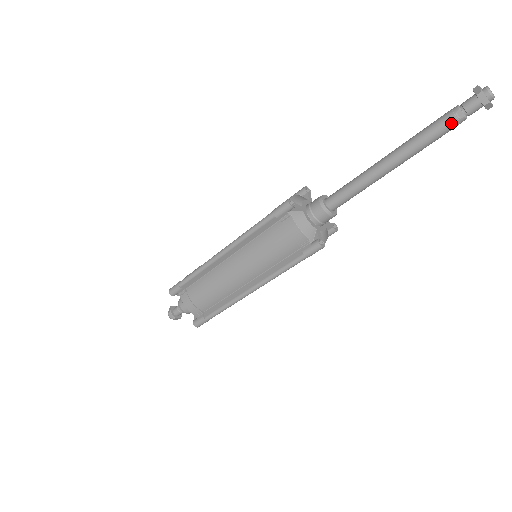
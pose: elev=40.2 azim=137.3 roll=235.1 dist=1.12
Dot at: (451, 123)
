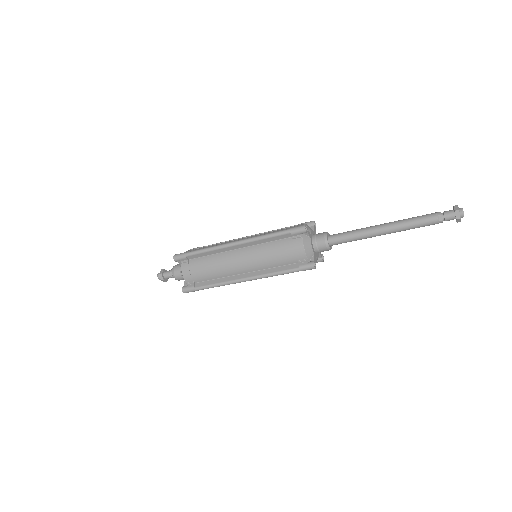
Dot at: (433, 221)
